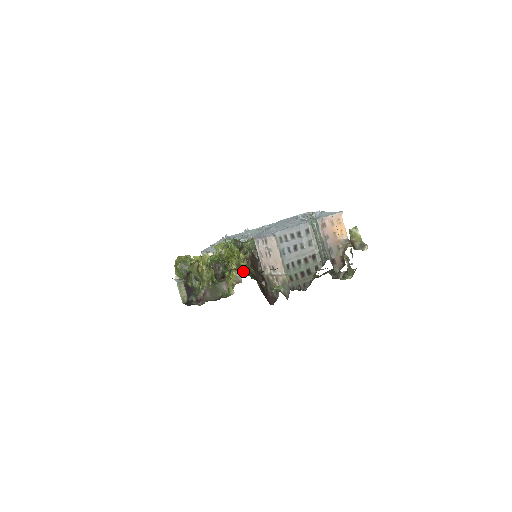
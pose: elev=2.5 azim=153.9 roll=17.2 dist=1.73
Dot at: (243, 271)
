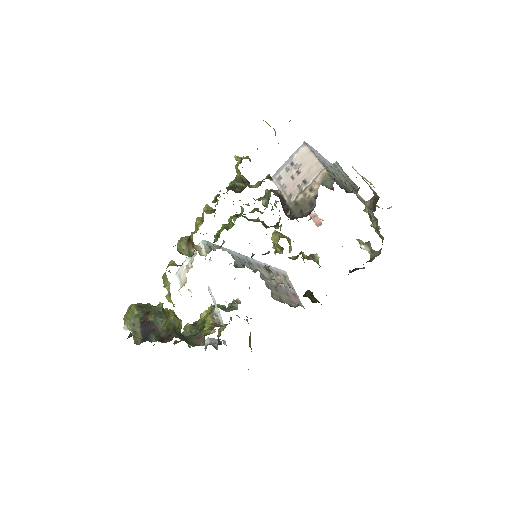
Dot at: occluded
